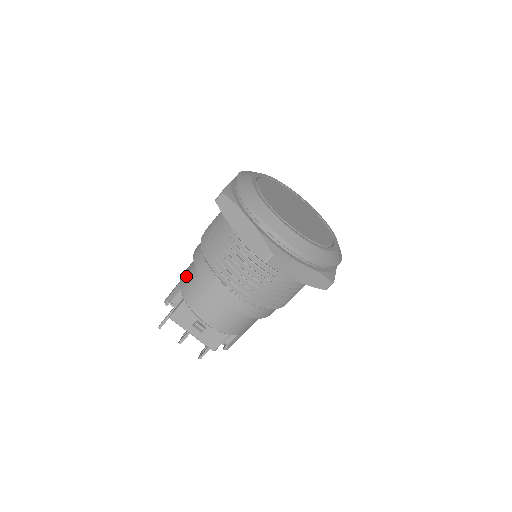
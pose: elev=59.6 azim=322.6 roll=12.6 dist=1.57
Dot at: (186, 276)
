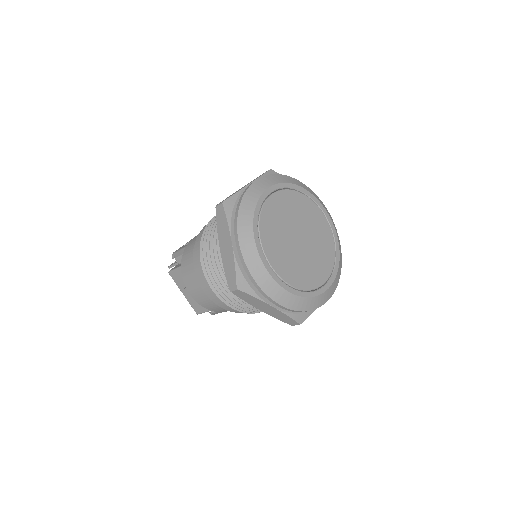
Dot at: (190, 245)
